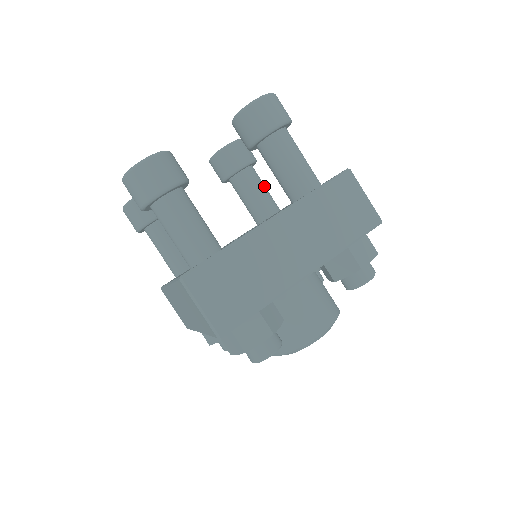
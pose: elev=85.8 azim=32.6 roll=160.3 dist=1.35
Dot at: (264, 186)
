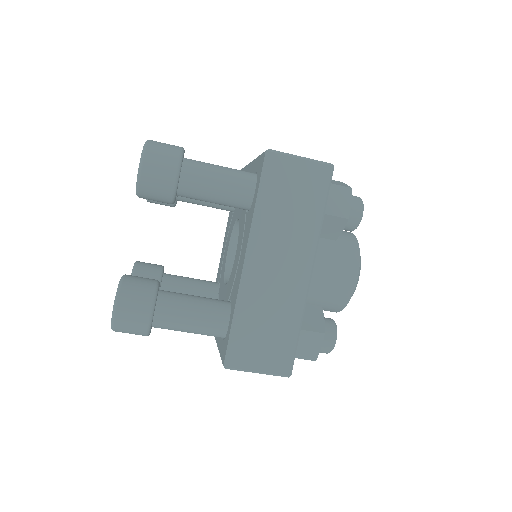
Dot at: occluded
